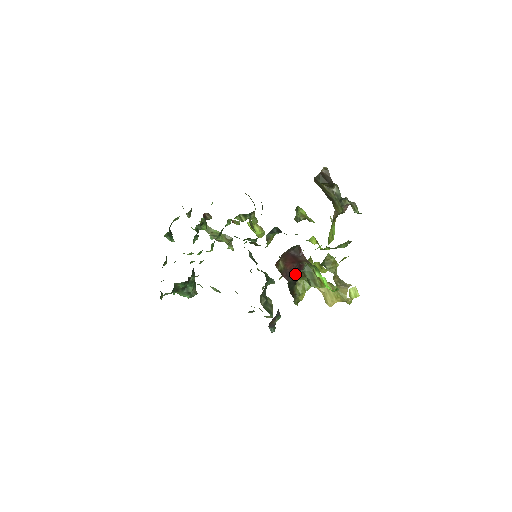
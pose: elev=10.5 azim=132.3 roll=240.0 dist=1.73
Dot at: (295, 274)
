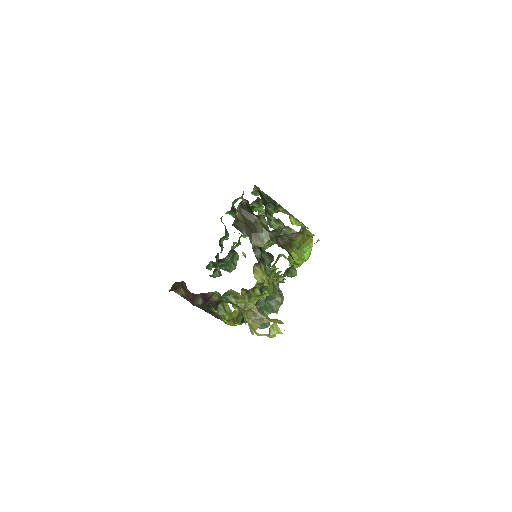
Dot at: (200, 300)
